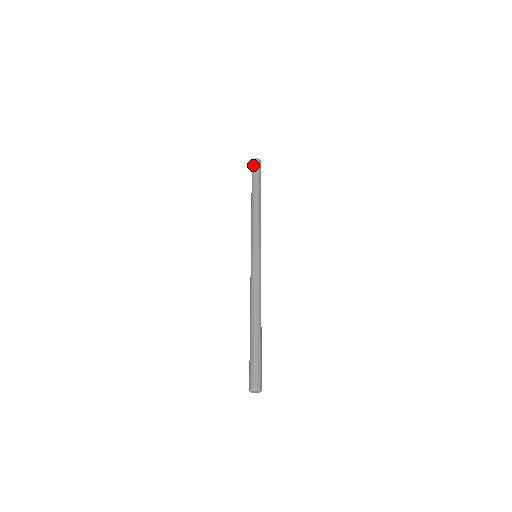
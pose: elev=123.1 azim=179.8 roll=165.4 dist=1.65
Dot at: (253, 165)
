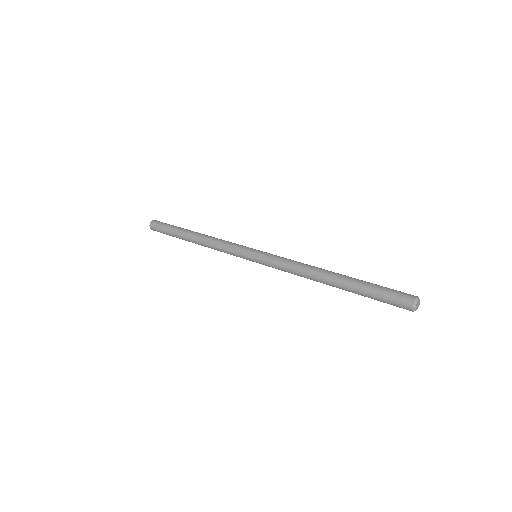
Dot at: (159, 222)
